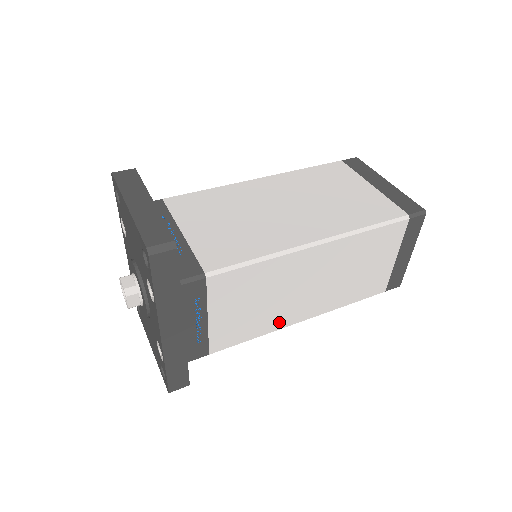
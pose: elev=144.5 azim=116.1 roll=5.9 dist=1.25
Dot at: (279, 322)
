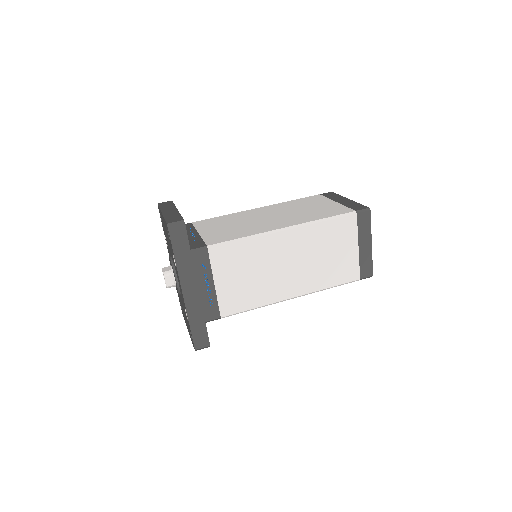
Dot at: (272, 296)
